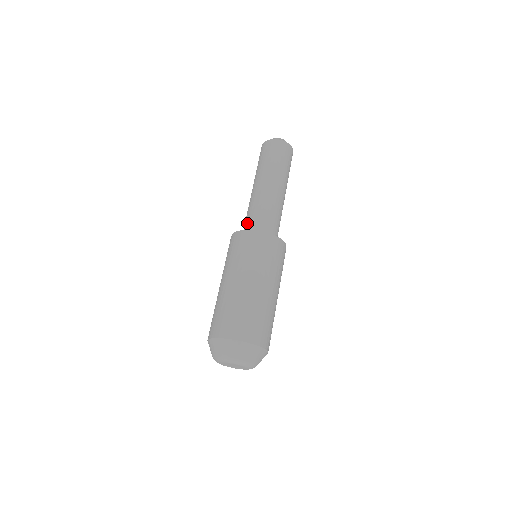
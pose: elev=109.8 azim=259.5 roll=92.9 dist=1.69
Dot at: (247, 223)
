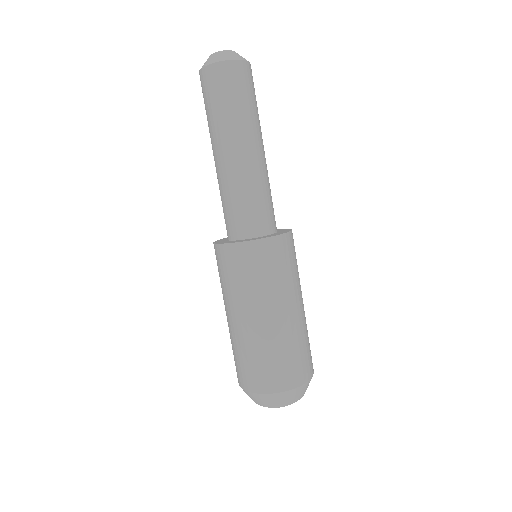
Dot at: (228, 220)
